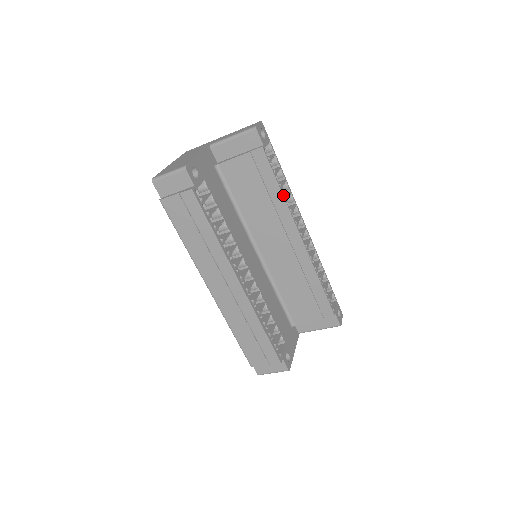
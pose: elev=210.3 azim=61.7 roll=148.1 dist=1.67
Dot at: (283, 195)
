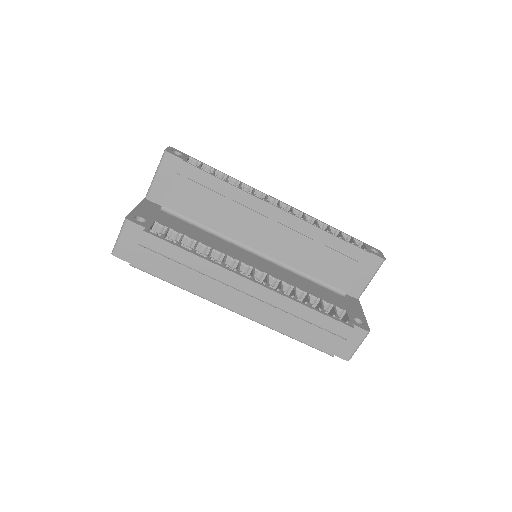
Dot at: (232, 185)
